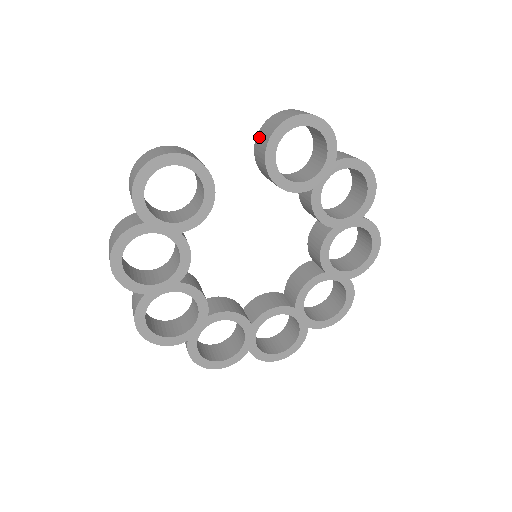
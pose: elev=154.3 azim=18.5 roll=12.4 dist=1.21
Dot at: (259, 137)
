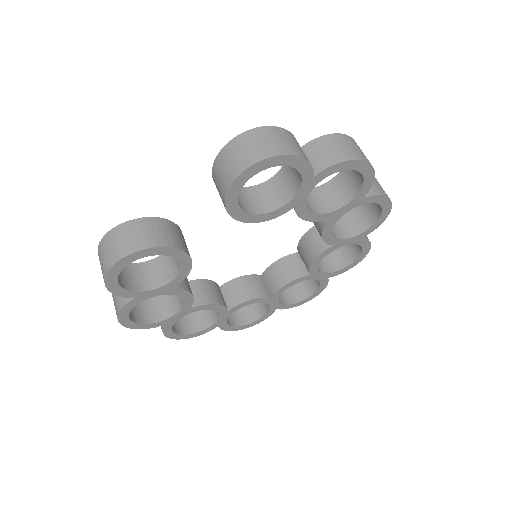
Dot at: (214, 180)
